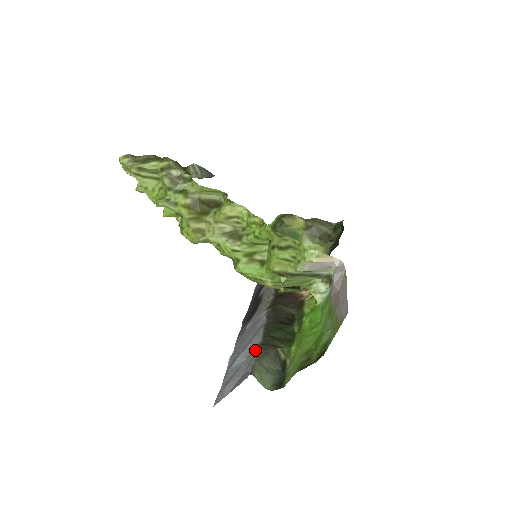
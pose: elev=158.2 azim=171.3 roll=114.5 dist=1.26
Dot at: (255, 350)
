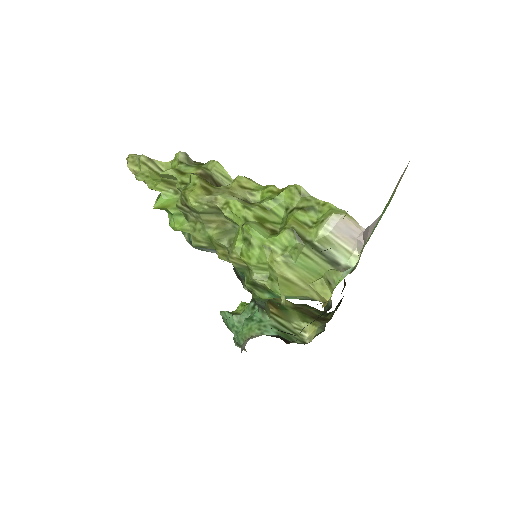
Dot at: occluded
